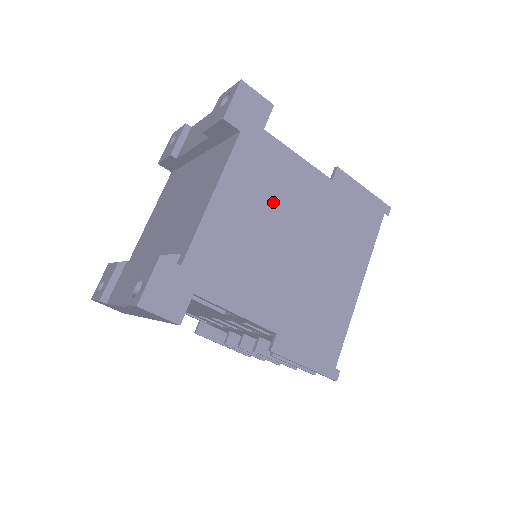
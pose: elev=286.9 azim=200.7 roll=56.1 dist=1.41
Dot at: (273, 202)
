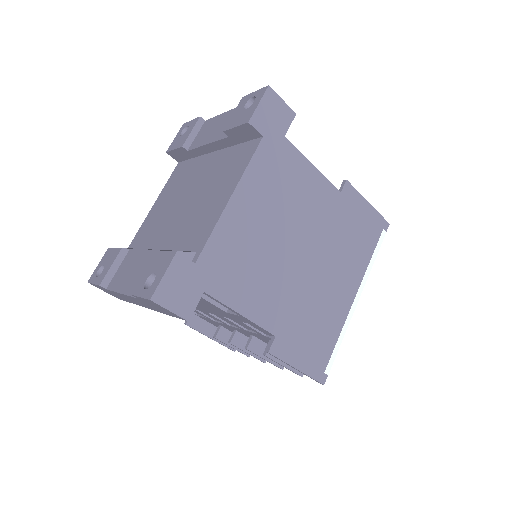
Dot at: (285, 209)
